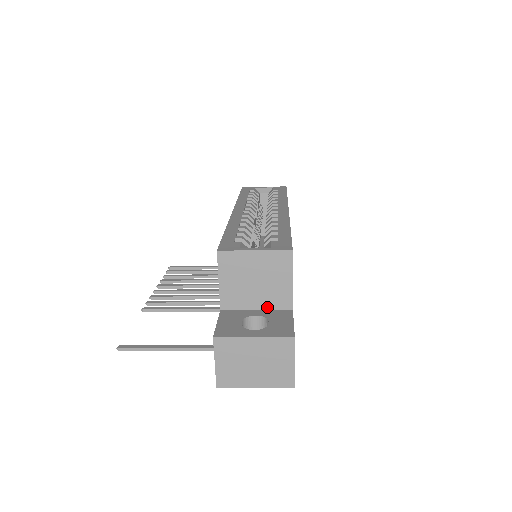
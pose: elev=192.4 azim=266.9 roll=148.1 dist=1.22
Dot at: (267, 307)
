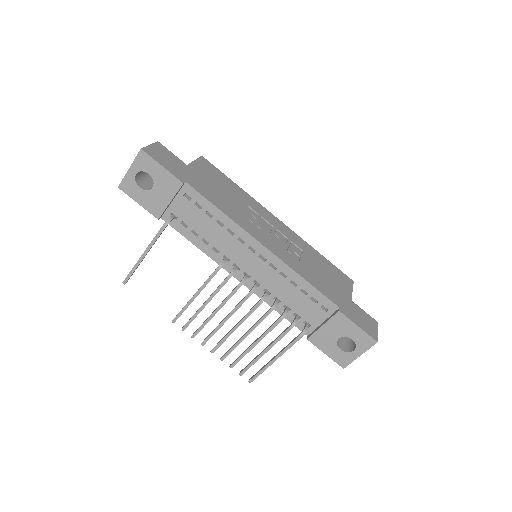
Dot at: occluded
